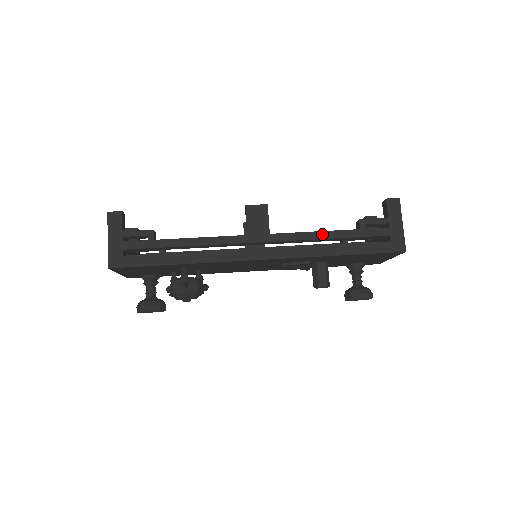
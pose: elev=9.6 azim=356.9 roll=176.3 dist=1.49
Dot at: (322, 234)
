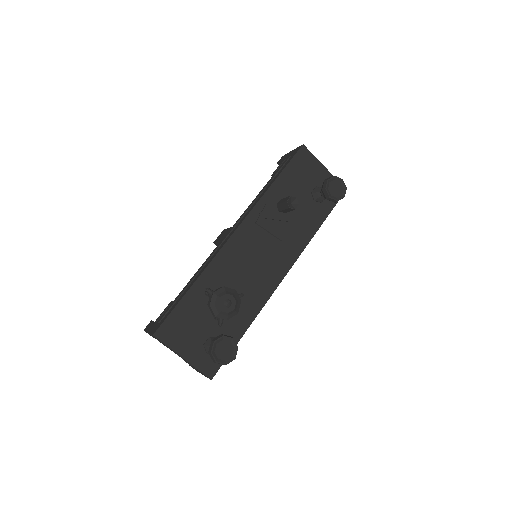
Dot at: (258, 195)
